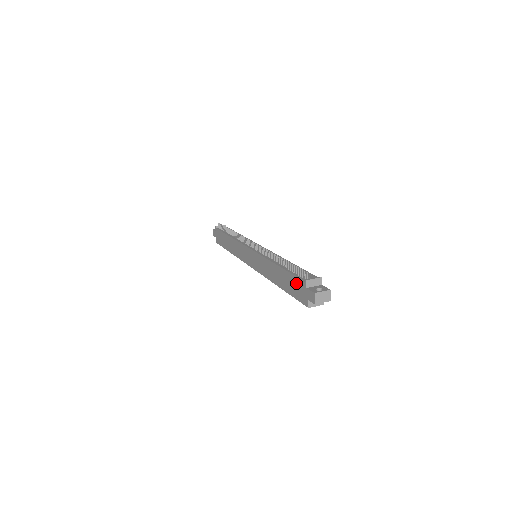
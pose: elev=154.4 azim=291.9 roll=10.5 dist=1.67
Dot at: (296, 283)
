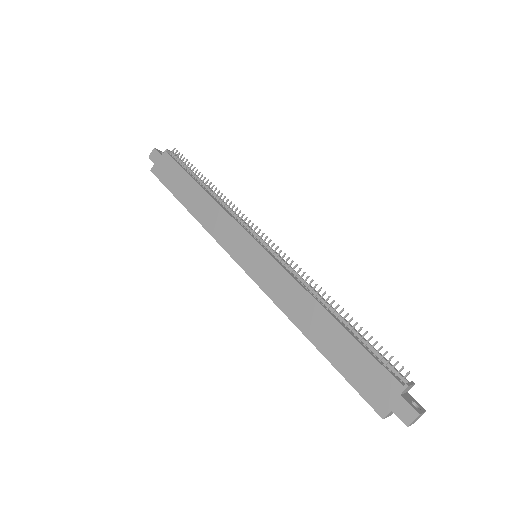
Dot at: (373, 371)
